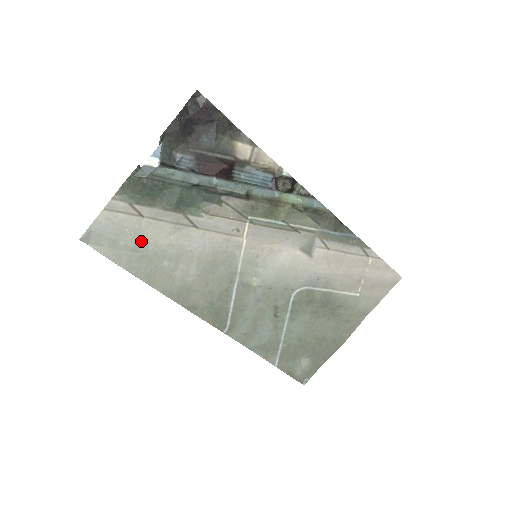
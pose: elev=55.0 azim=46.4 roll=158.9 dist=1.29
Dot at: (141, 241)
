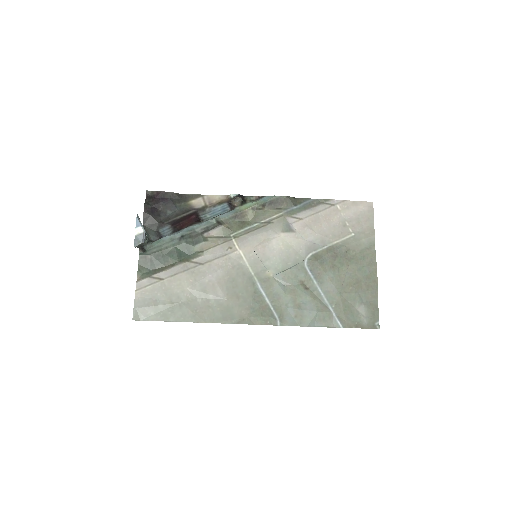
Dot at: (172, 296)
